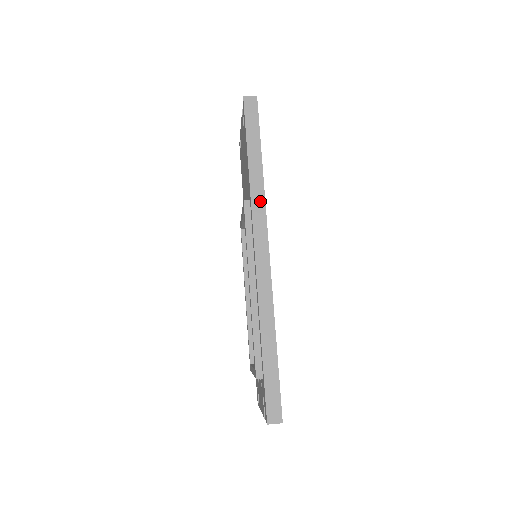
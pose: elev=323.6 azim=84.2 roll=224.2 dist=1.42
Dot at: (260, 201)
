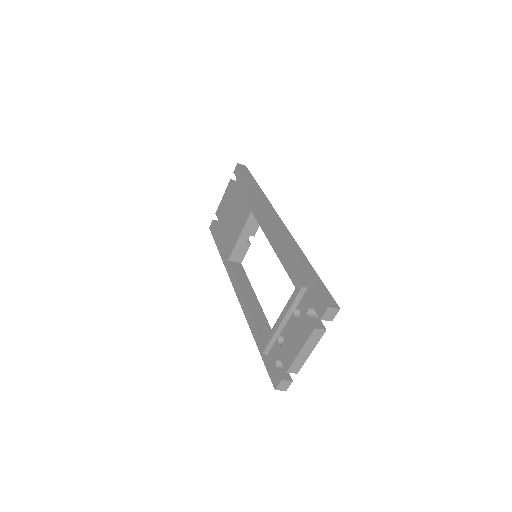
Dot at: (266, 201)
